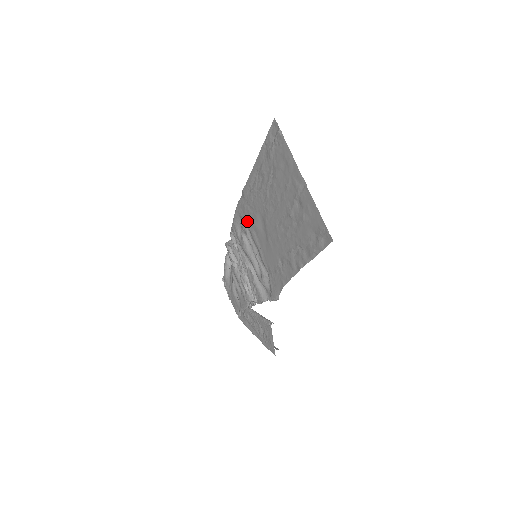
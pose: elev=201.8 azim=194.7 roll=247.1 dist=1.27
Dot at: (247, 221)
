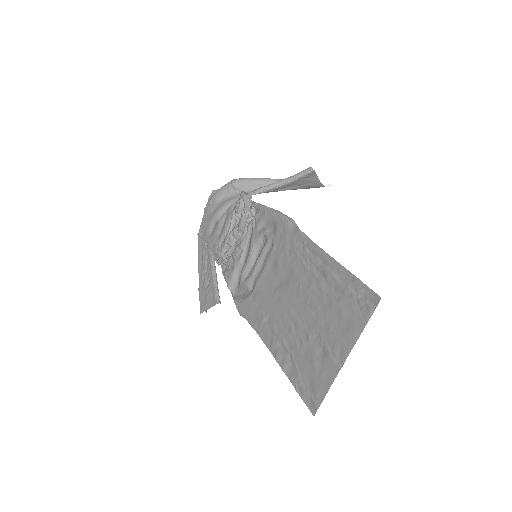
Dot at: (277, 244)
